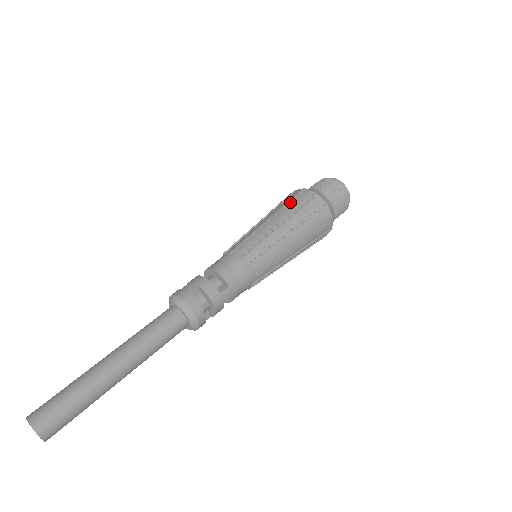
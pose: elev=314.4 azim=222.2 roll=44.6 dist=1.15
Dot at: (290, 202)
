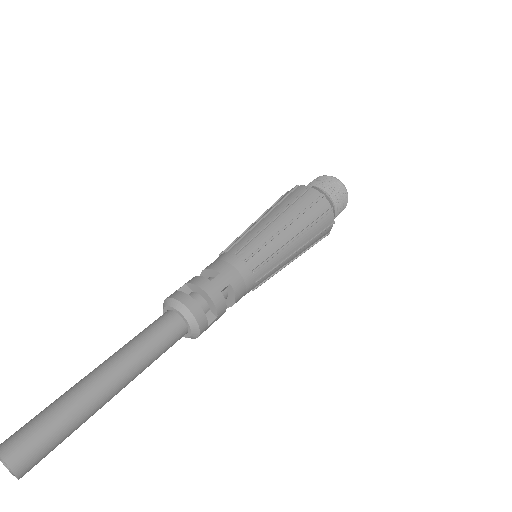
Dot at: occluded
